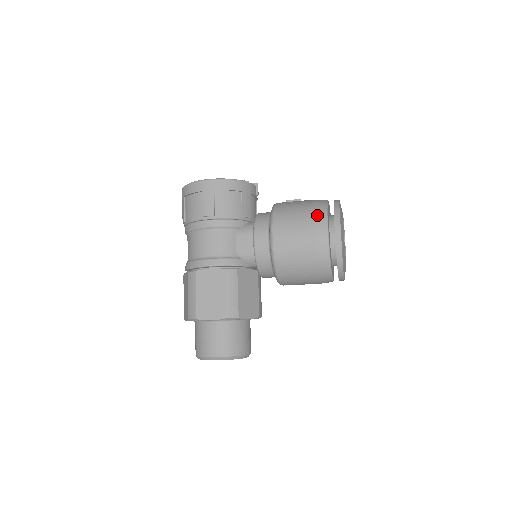
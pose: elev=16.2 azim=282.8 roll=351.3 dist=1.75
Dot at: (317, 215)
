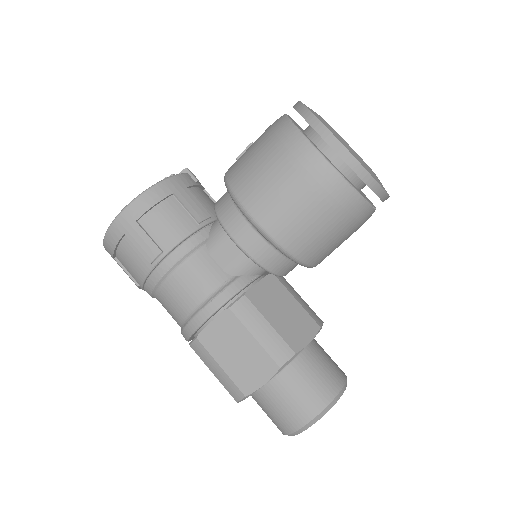
Dot at: (286, 142)
